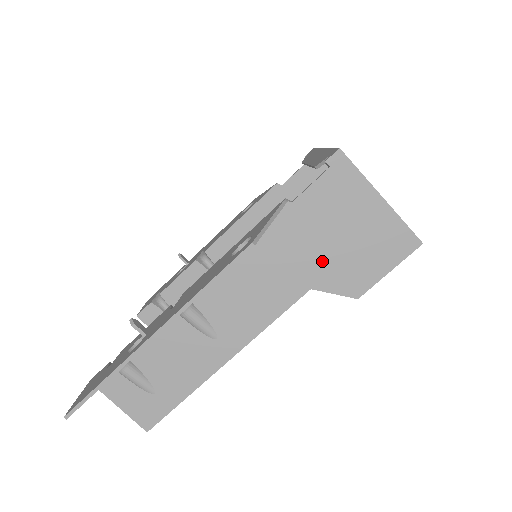
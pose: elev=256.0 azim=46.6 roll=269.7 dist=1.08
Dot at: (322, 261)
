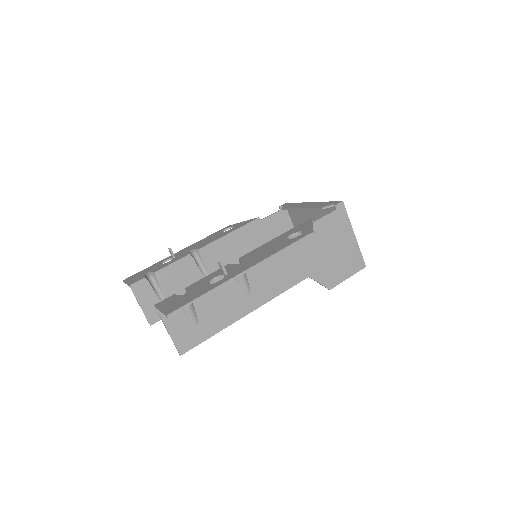
Dot at: (319, 261)
